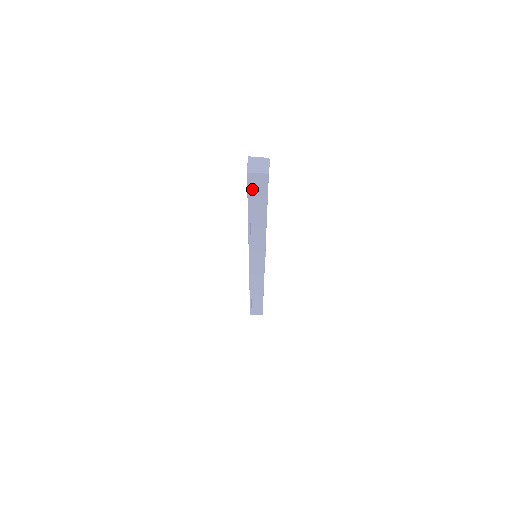
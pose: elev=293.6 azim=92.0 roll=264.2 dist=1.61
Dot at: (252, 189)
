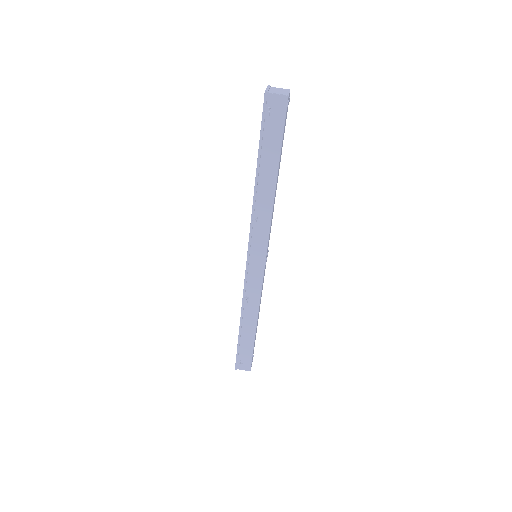
Dot at: (267, 121)
